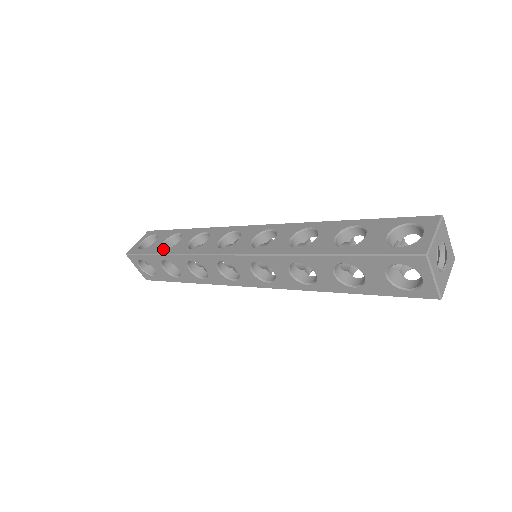
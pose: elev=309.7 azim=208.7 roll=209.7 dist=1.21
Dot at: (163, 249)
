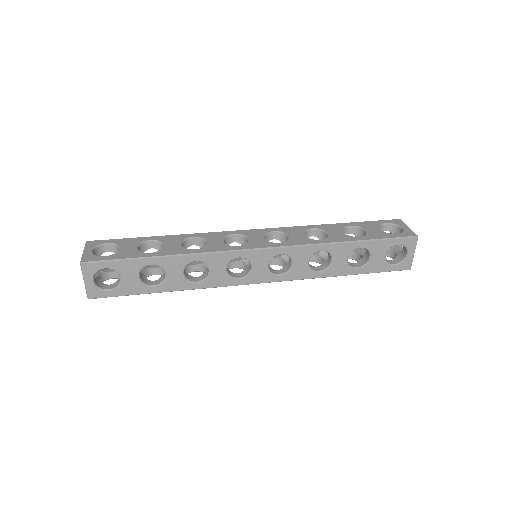
Dot at: (148, 253)
